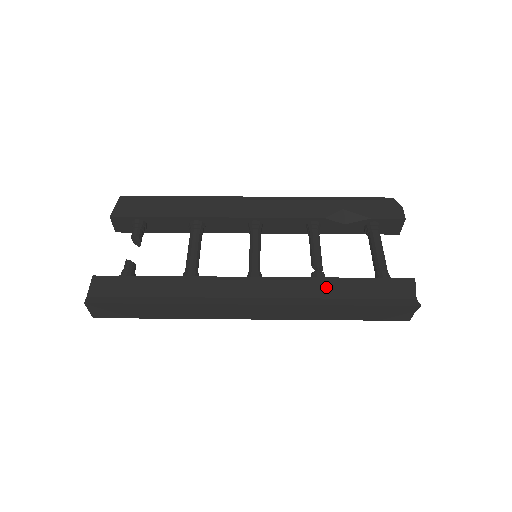
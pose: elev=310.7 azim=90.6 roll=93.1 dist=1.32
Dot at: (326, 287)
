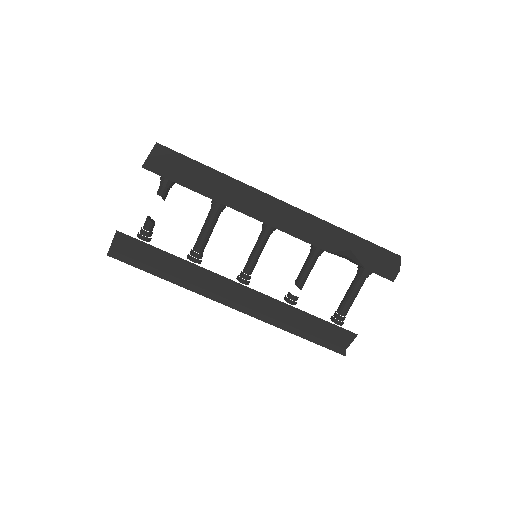
Dot at: (290, 315)
